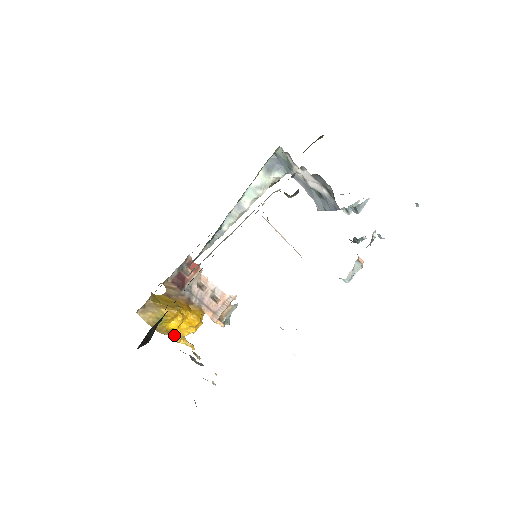
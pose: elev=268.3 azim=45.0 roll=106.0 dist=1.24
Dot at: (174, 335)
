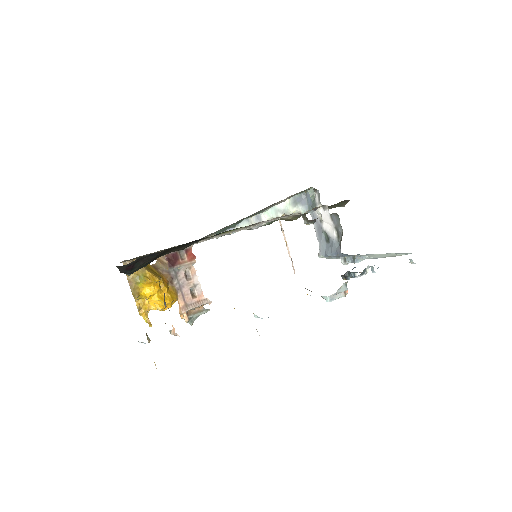
Dot at: (140, 305)
